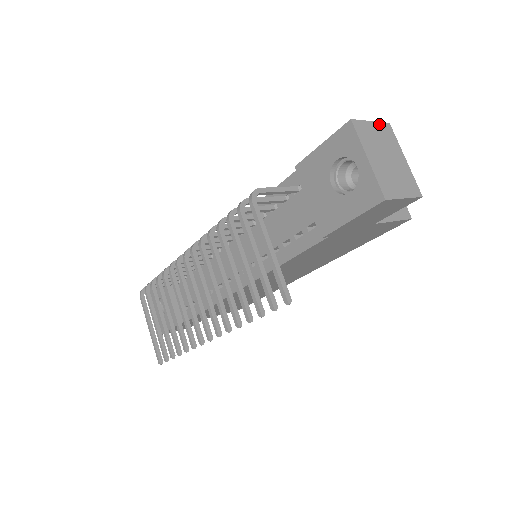
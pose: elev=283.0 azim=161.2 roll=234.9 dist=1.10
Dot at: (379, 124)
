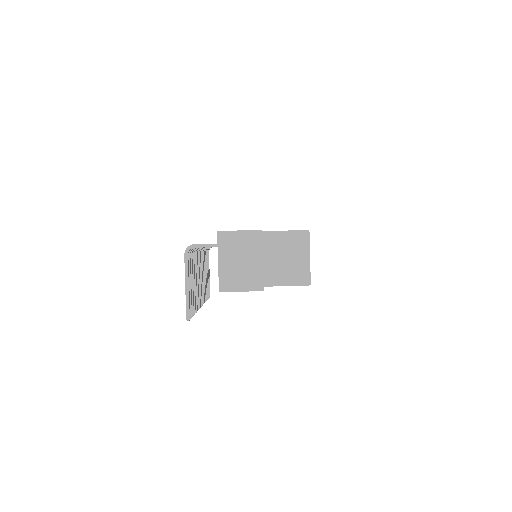
Dot at: (248, 232)
